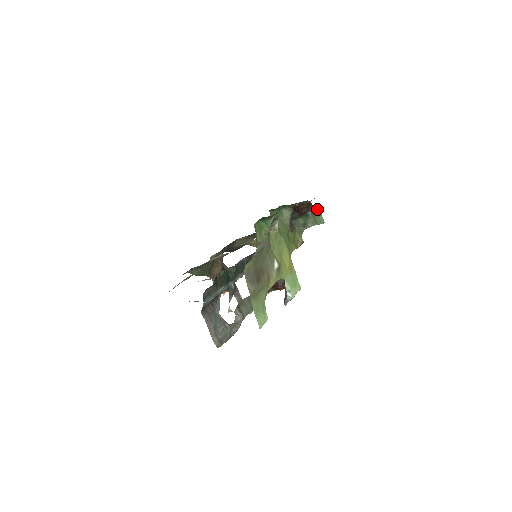
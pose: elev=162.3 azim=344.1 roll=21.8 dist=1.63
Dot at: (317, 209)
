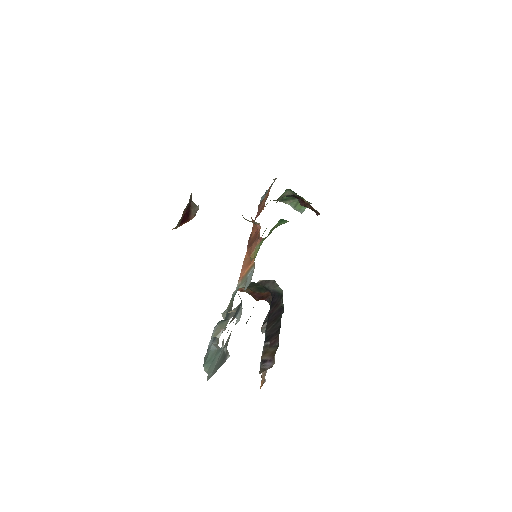
Dot at: (309, 203)
